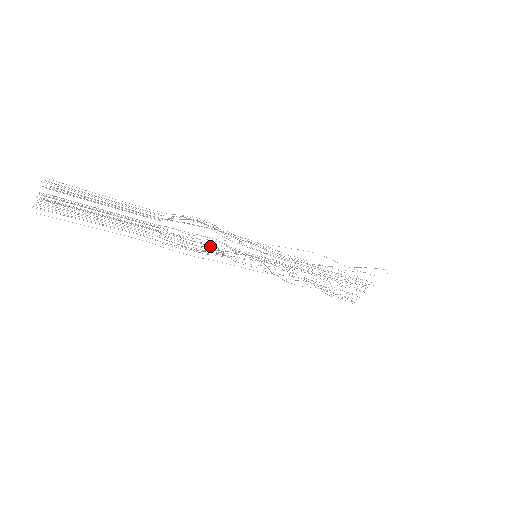
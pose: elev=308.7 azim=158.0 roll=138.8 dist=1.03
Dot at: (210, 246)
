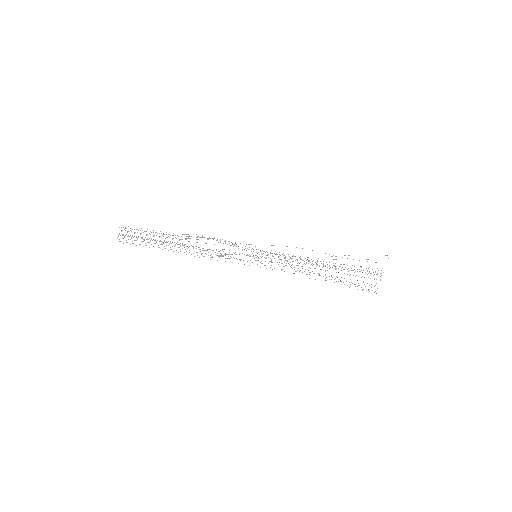
Dot at: (218, 251)
